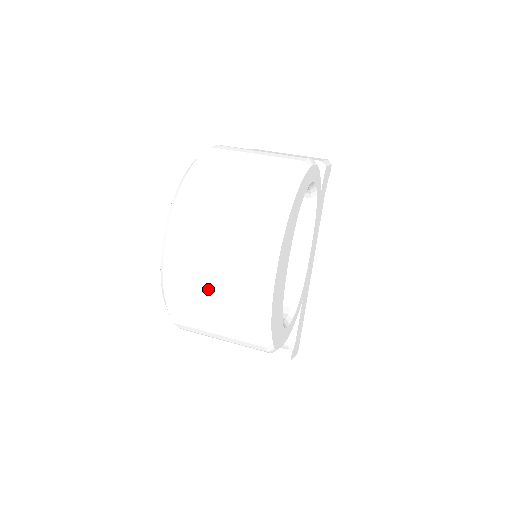
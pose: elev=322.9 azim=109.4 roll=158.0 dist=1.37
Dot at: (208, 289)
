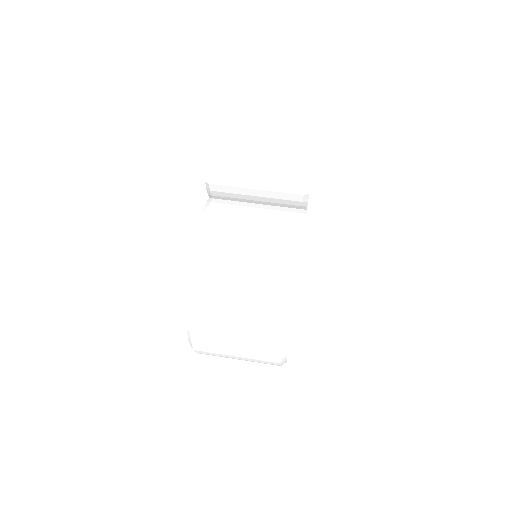
Dot at: occluded
